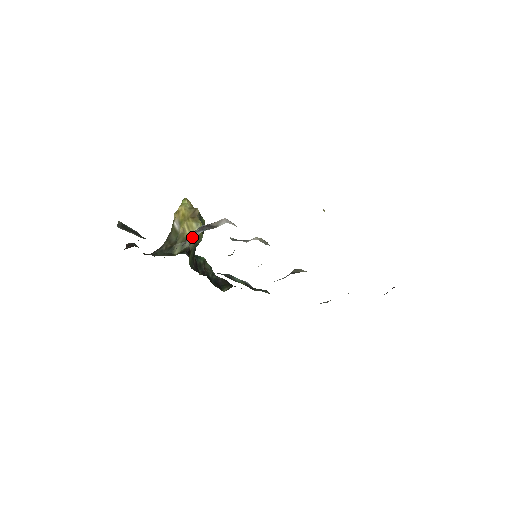
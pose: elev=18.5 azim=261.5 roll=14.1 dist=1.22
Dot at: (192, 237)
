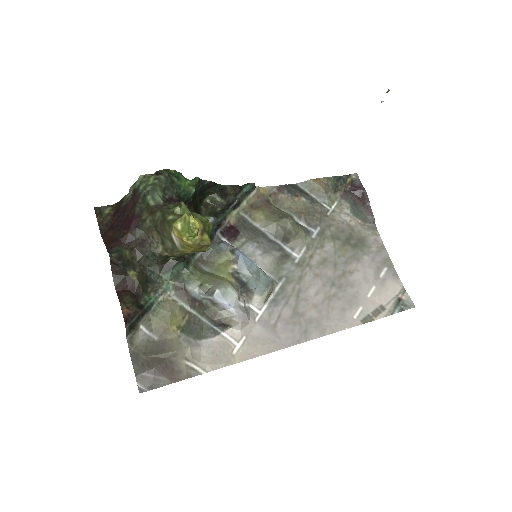
Dot at: occluded
